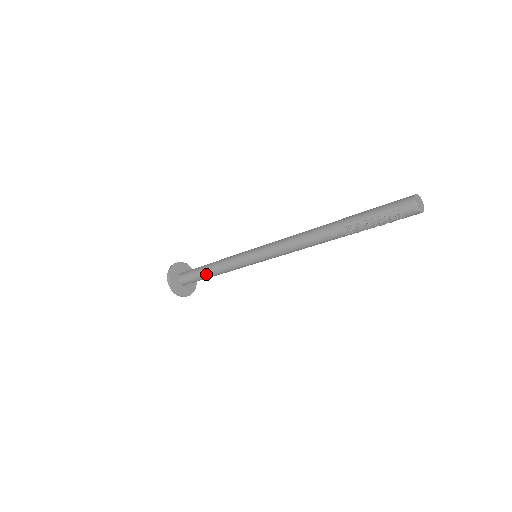
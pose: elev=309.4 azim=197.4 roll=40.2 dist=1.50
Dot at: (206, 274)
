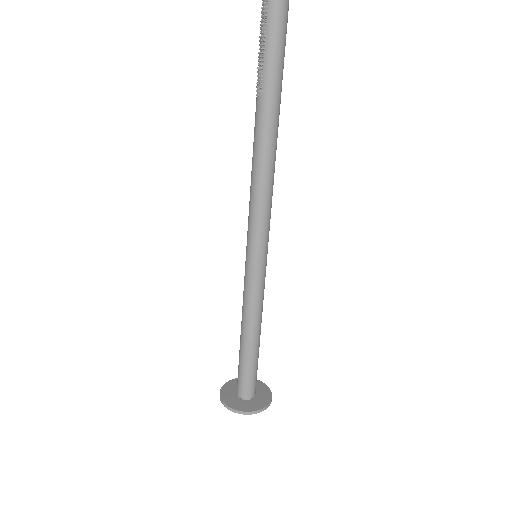
Dot at: (240, 341)
